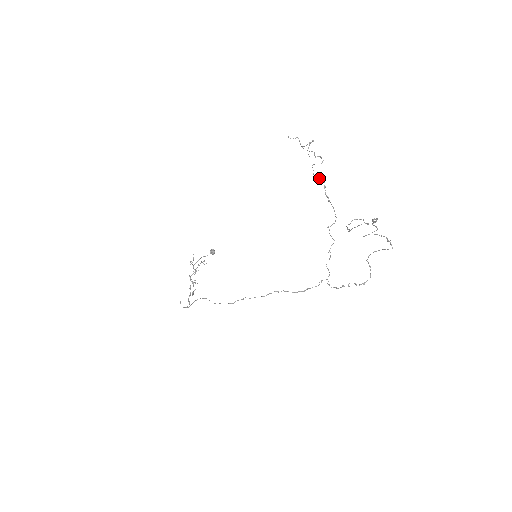
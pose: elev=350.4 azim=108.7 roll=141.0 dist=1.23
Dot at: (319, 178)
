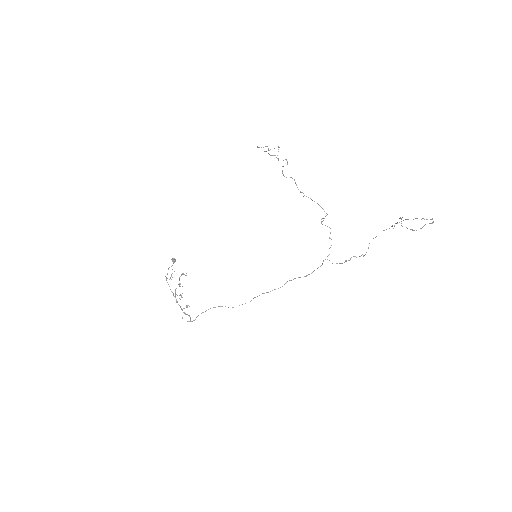
Dot at: occluded
